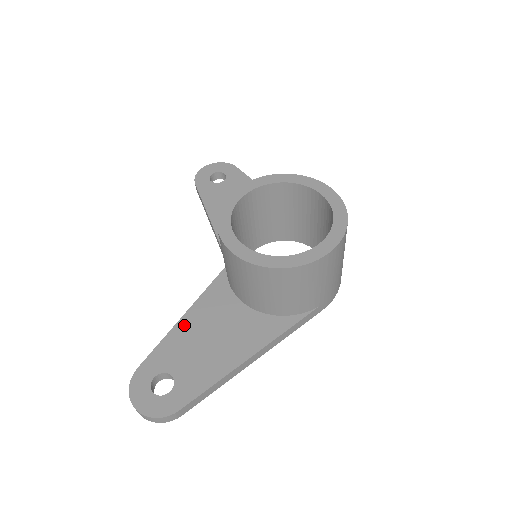
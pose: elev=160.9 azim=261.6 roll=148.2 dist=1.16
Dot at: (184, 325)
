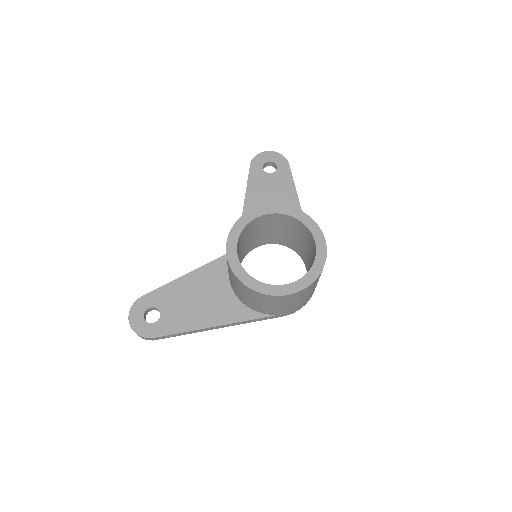
Dot at: (184, 281)
